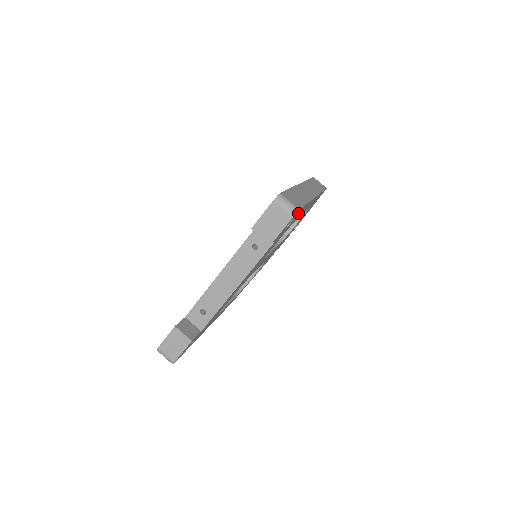
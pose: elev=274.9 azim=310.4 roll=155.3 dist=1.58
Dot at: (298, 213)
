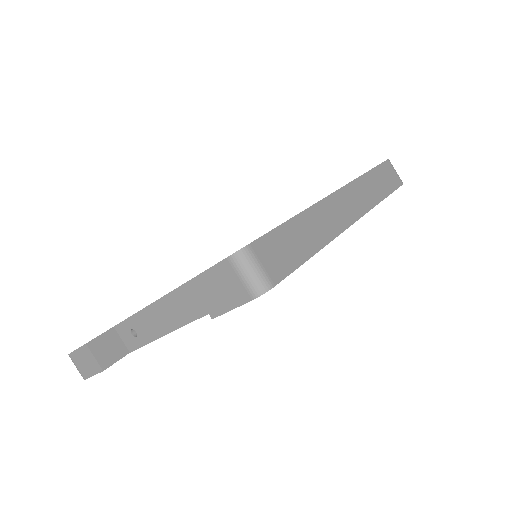
Dot at: occluded
